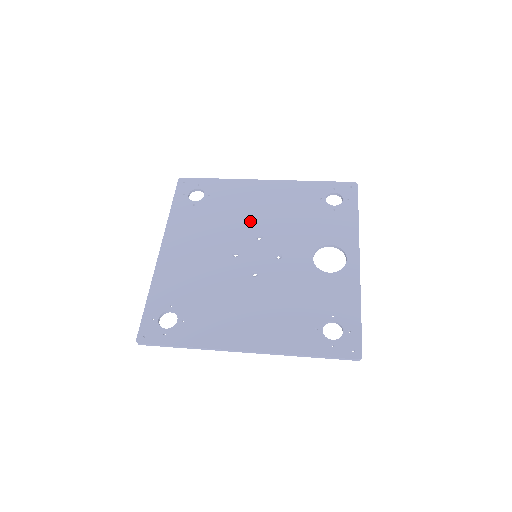
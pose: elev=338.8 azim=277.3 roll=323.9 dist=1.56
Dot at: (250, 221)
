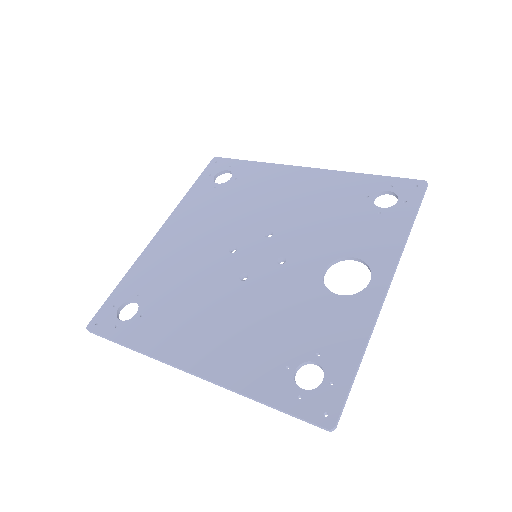
Dot at: (267, 213)
